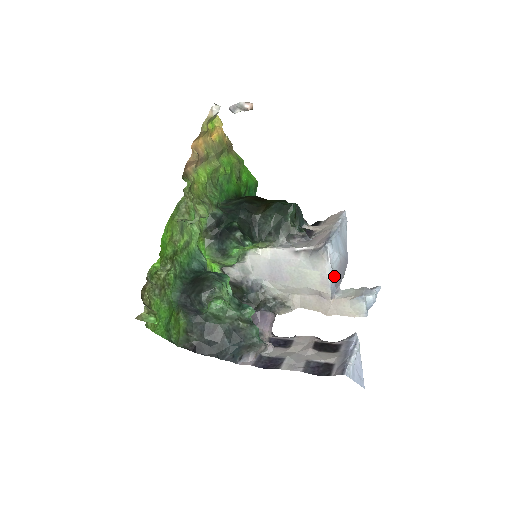
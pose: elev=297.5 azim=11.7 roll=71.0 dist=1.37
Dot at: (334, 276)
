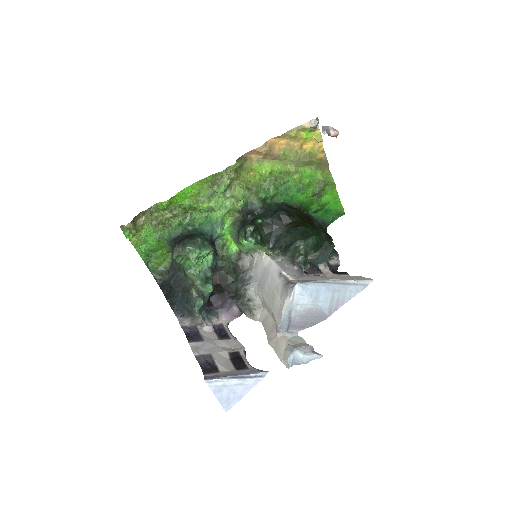
Dot at: (292, 316)
